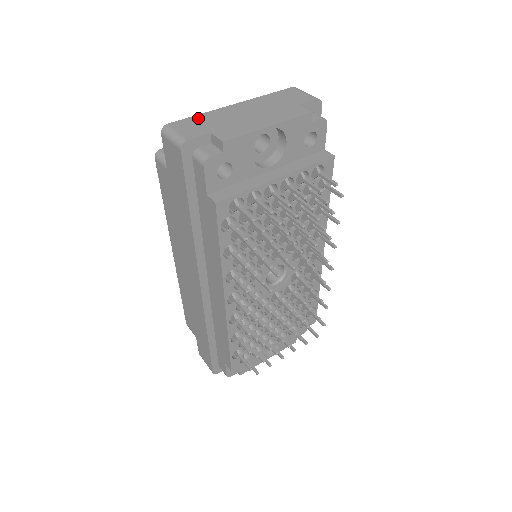
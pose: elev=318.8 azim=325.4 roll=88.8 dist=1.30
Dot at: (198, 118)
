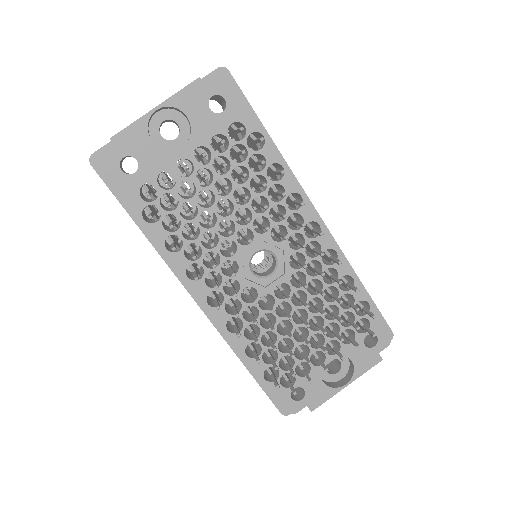
Dot at: occluded
